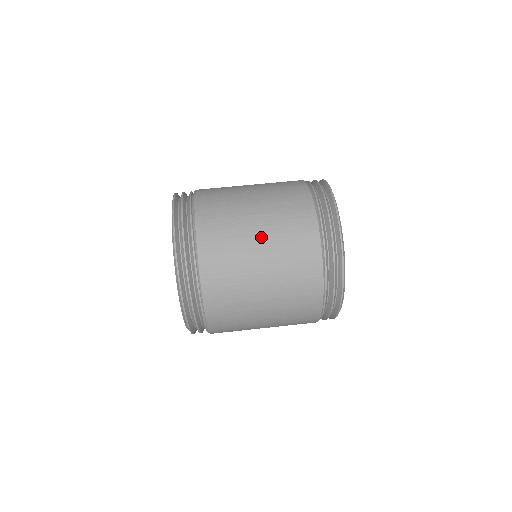
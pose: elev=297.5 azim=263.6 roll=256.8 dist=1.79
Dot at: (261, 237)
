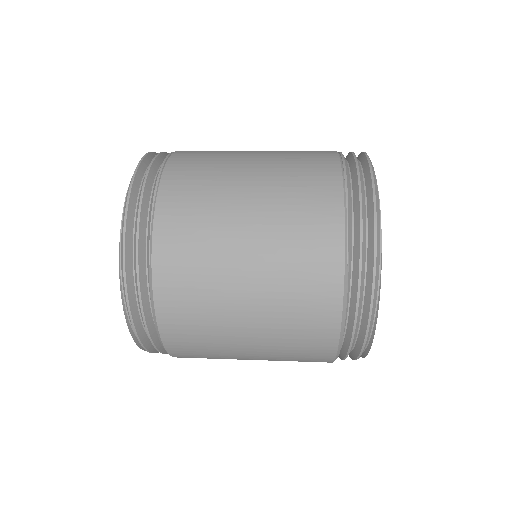
Dot at: occluded
